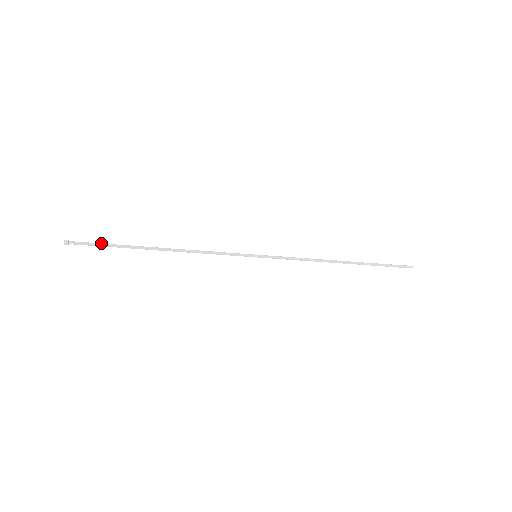
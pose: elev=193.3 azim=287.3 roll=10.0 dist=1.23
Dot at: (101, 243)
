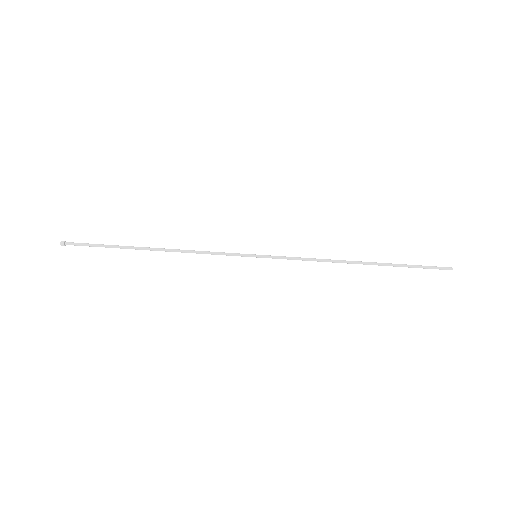
Dot at: (96, 244)
